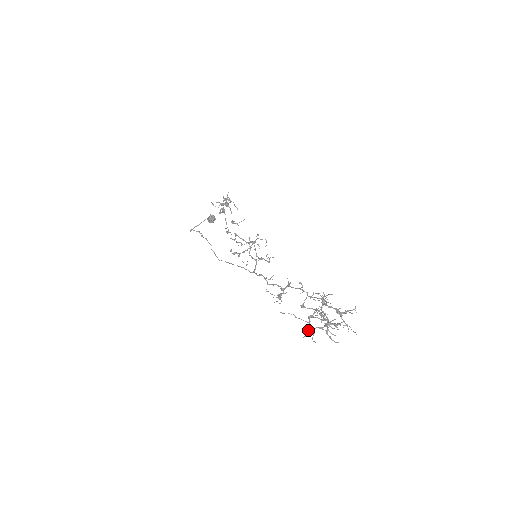
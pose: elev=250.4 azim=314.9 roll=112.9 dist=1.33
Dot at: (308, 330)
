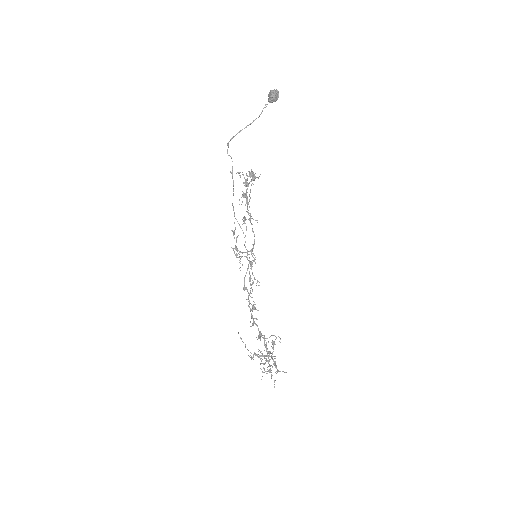
Dot at: (251, 357)
